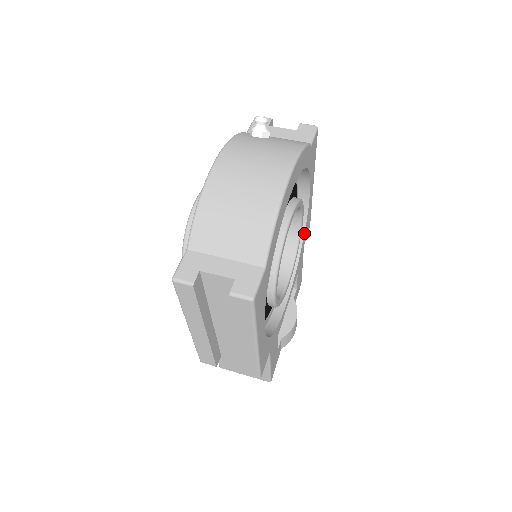
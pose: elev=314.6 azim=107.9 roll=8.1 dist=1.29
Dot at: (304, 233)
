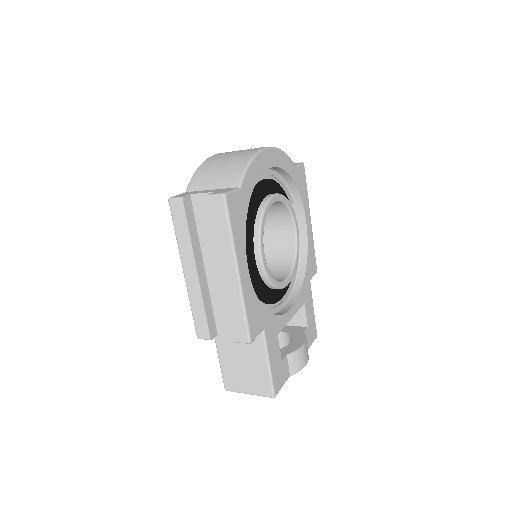
Dot at: (307, 262)
